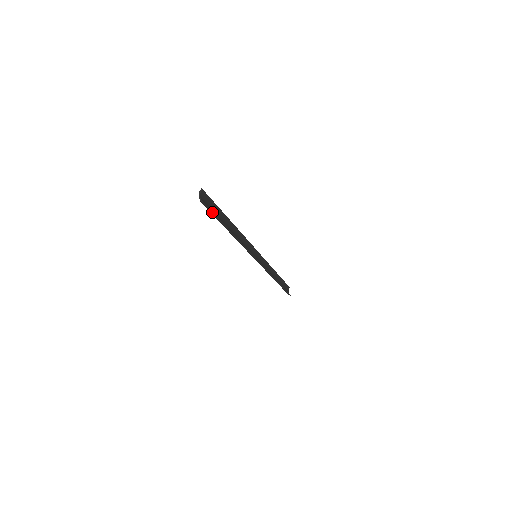
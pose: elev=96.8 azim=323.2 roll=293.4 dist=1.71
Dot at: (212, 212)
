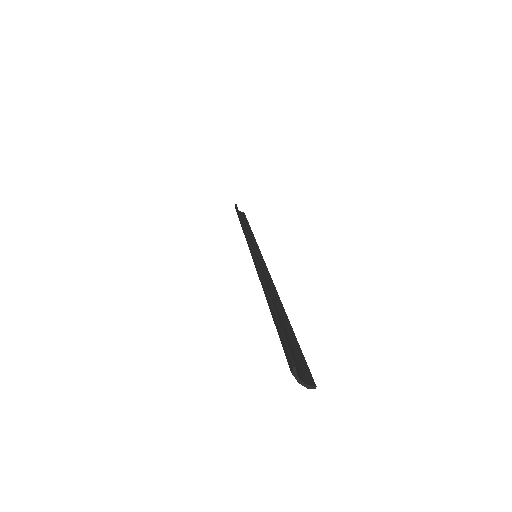
Dot at: (303, 359)
